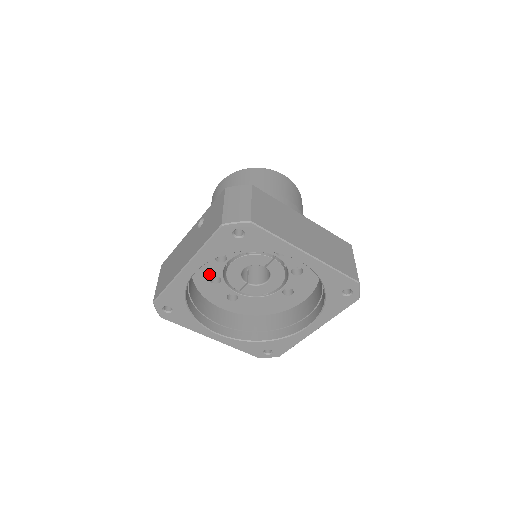
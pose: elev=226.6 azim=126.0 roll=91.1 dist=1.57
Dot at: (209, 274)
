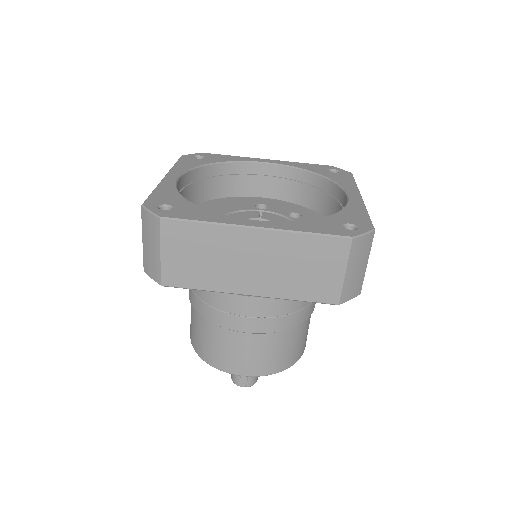
Dot at: occluded
